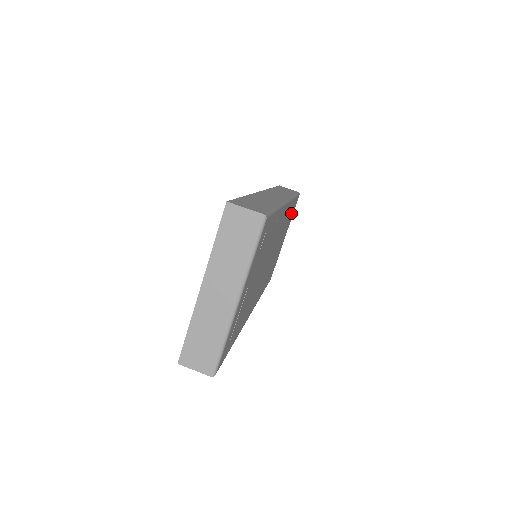
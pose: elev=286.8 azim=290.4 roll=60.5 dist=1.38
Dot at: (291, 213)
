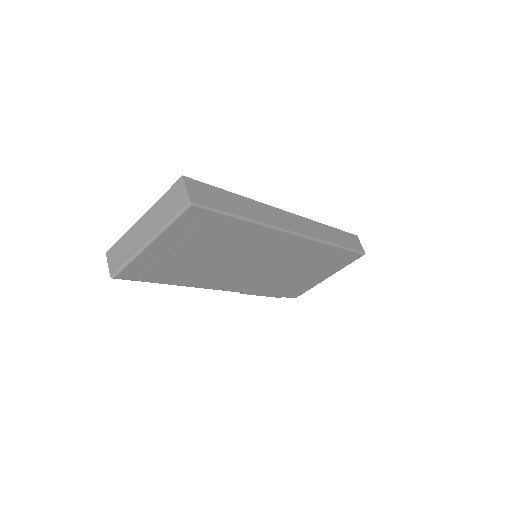
Dot at: (334, 259)
